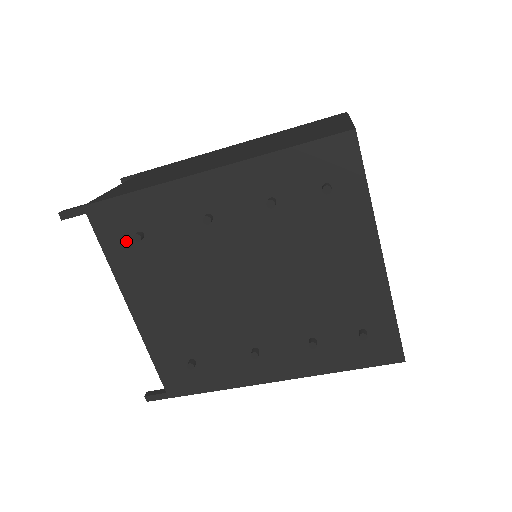
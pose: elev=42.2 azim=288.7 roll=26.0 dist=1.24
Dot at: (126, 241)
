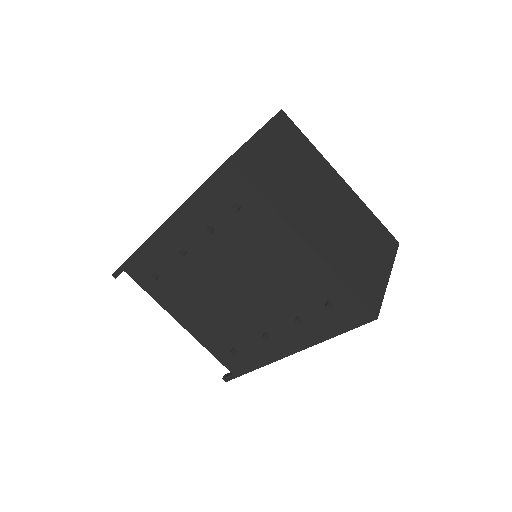
Dot at: (152, 281)
